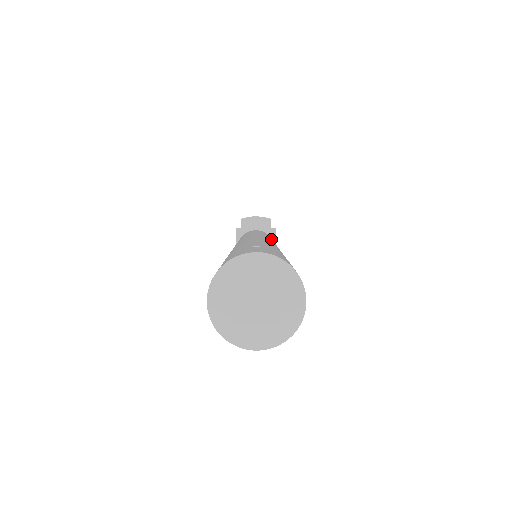
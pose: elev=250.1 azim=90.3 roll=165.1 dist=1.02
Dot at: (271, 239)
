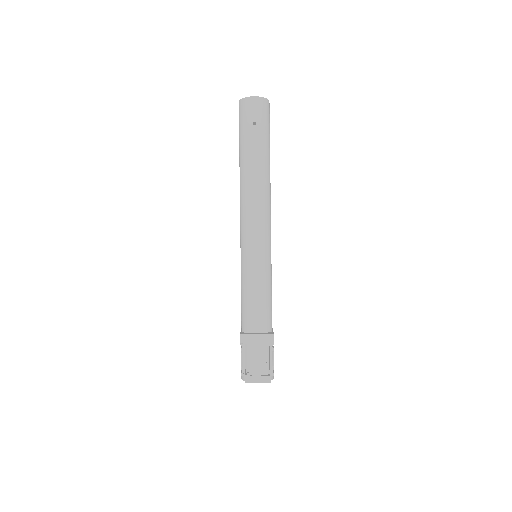
Dot at: occluded
